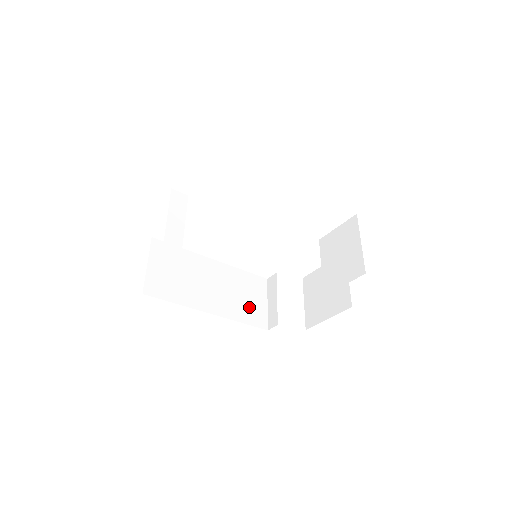
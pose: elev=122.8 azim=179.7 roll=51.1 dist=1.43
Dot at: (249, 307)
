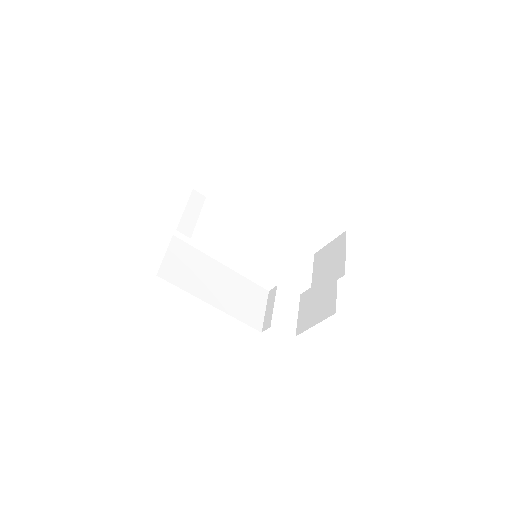
Dot at: (248, 309)
